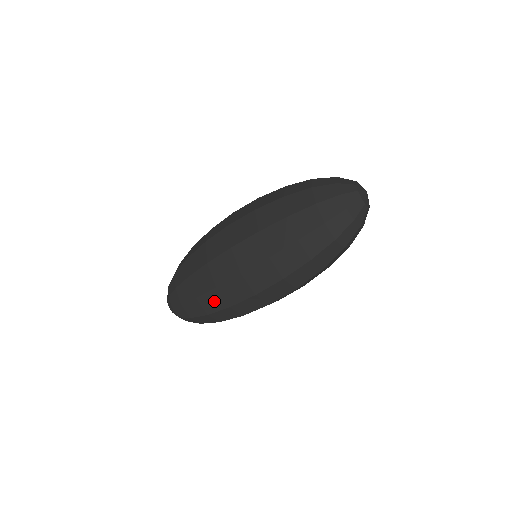
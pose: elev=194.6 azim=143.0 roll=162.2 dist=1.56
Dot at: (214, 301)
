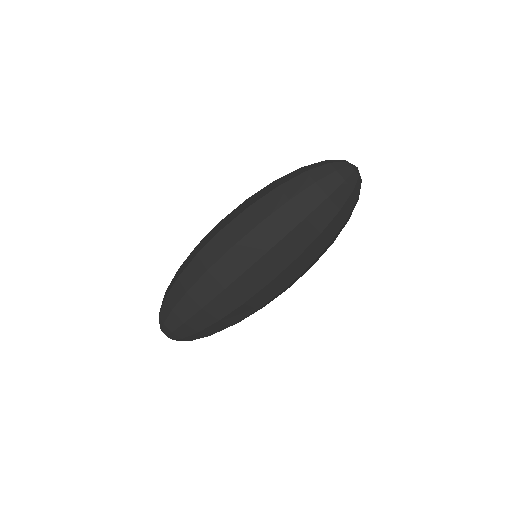
Dot at: occluded
